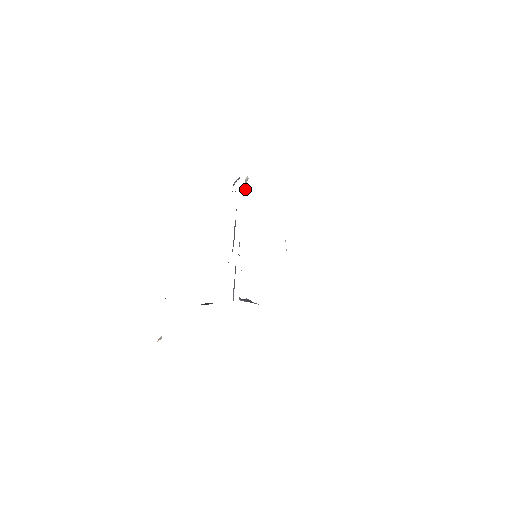
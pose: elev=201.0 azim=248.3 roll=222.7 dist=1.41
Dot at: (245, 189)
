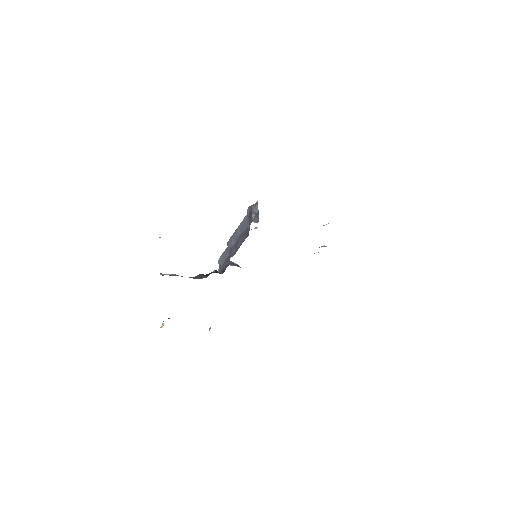
Dot at: occluded
